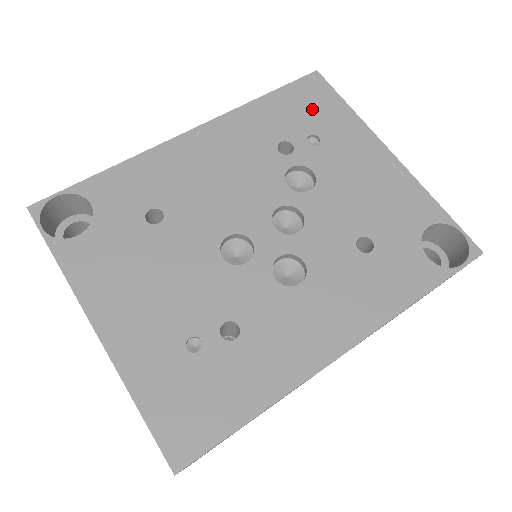
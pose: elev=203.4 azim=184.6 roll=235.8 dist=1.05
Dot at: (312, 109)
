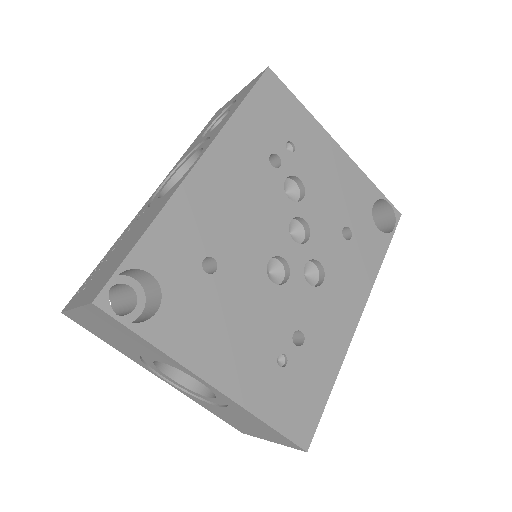
Dot at: (279, 113)
